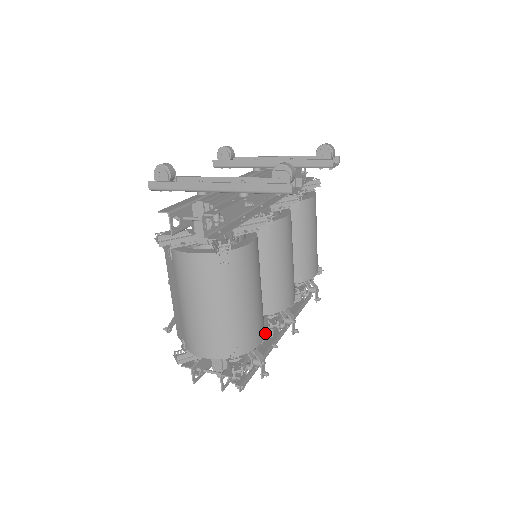
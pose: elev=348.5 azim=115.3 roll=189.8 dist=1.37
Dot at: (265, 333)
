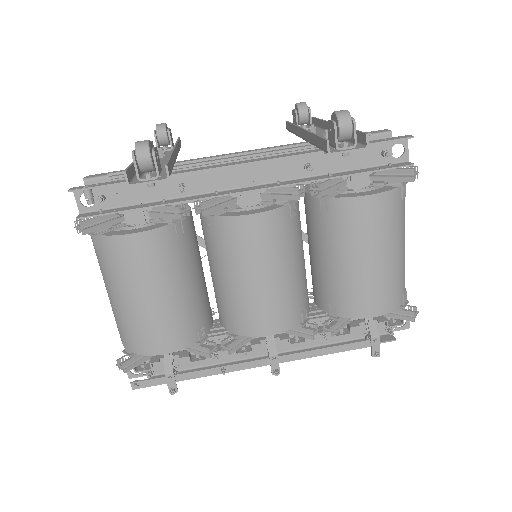
Dot at: (201, 349)
